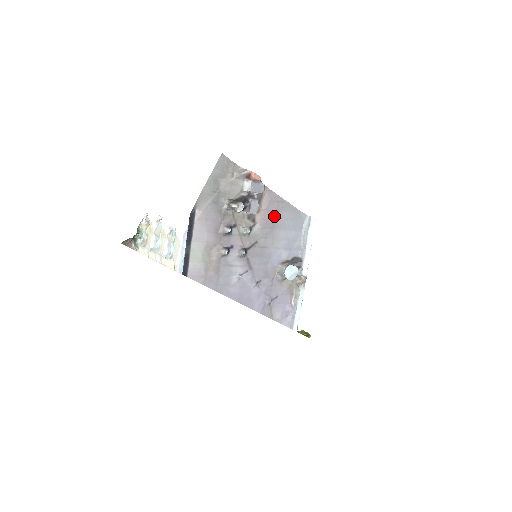
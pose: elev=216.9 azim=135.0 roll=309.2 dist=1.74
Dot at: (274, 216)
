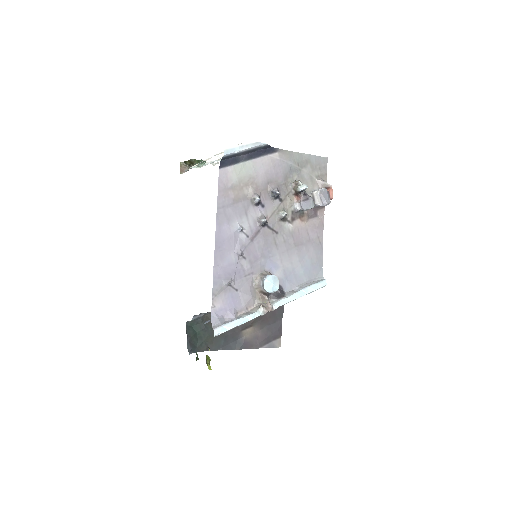
Dot at: (305, 240)
